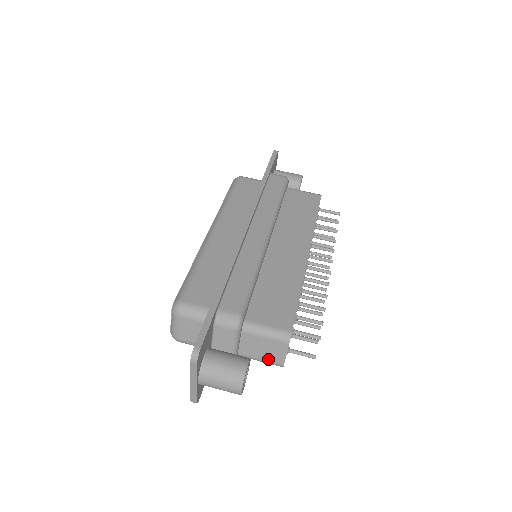
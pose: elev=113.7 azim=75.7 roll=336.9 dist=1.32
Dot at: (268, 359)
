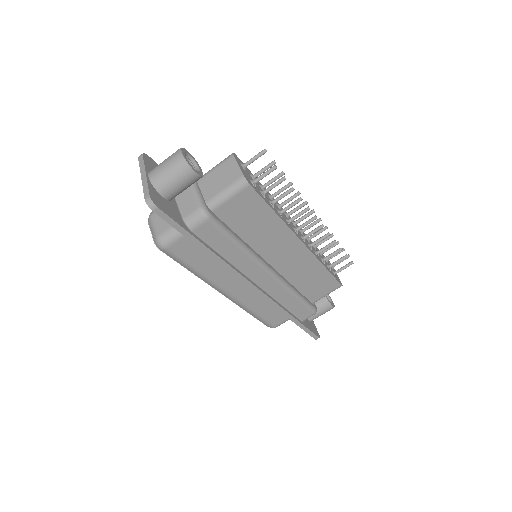
Dot at: occluded
